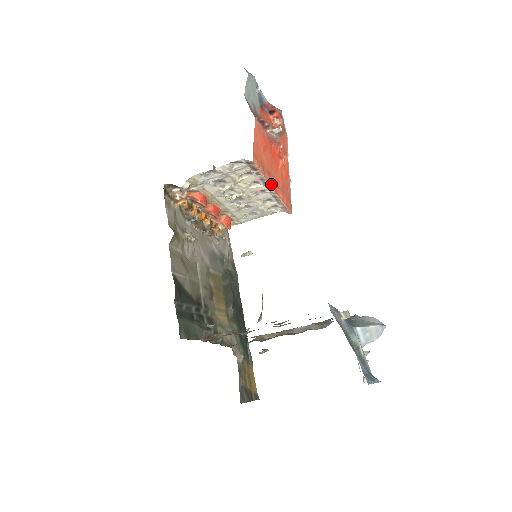
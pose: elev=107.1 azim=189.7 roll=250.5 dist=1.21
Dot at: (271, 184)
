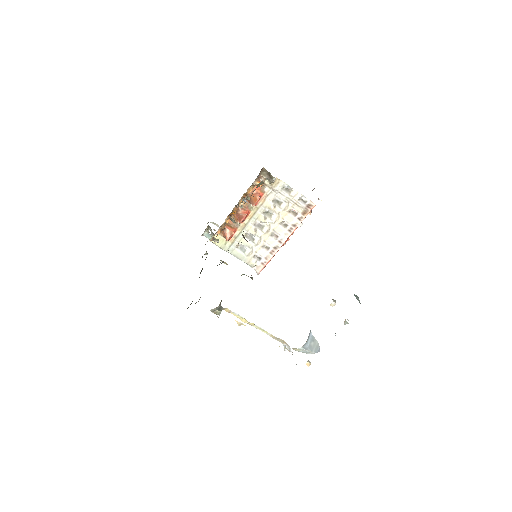
Dot at: occluded
